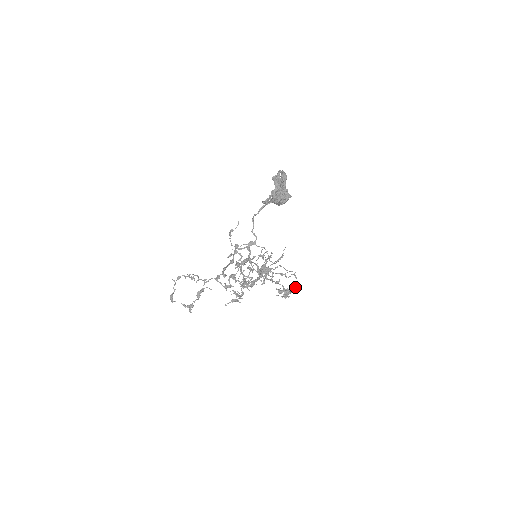
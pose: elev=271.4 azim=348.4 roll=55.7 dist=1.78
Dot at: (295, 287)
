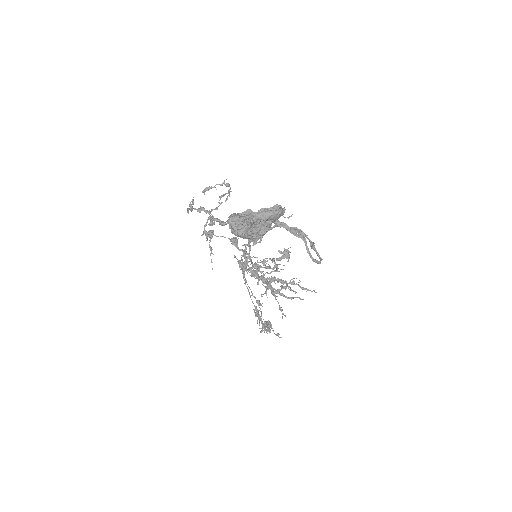
Dot at: occluded
